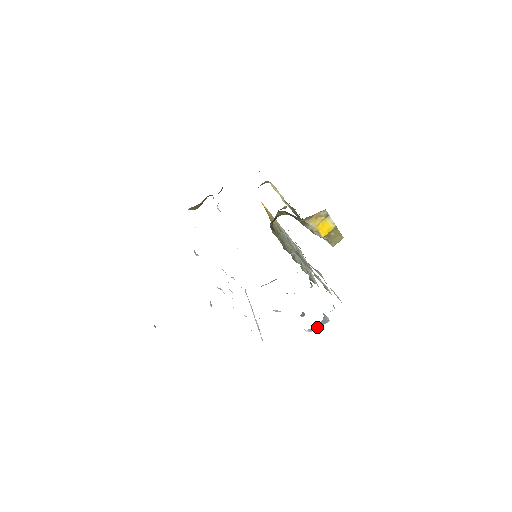
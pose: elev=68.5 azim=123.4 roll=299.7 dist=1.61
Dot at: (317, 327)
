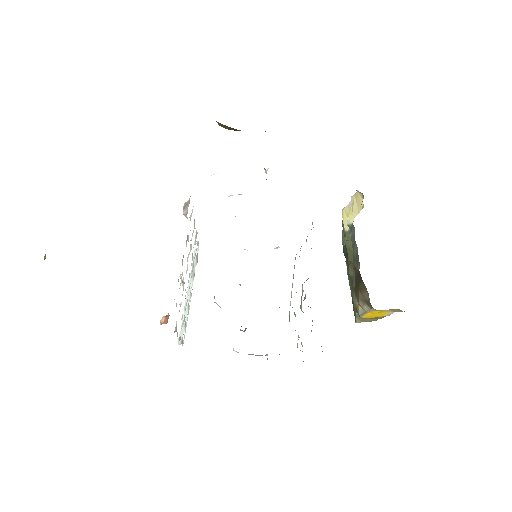
Dot at: (249, 354)
